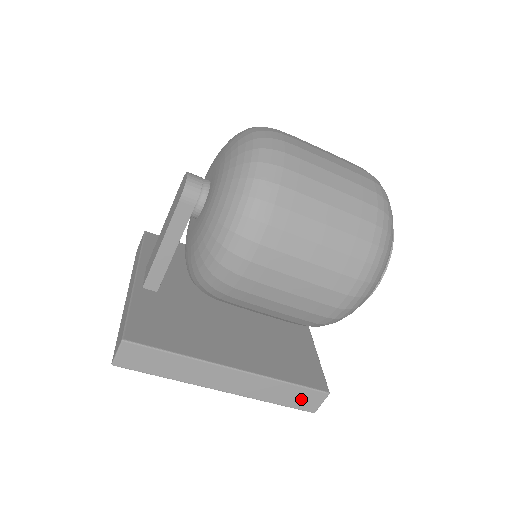
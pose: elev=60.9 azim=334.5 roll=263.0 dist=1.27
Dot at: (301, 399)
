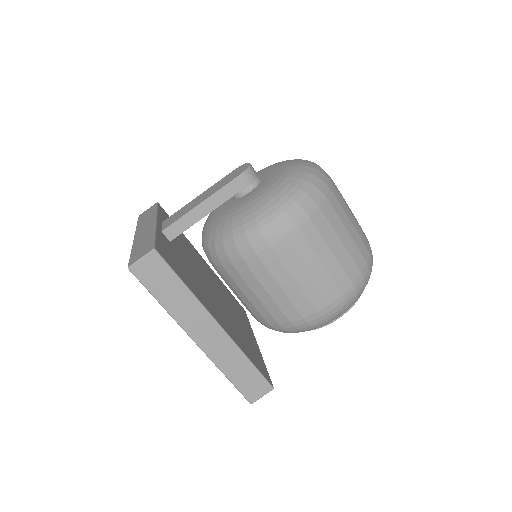
Dot at: (250, 383)
